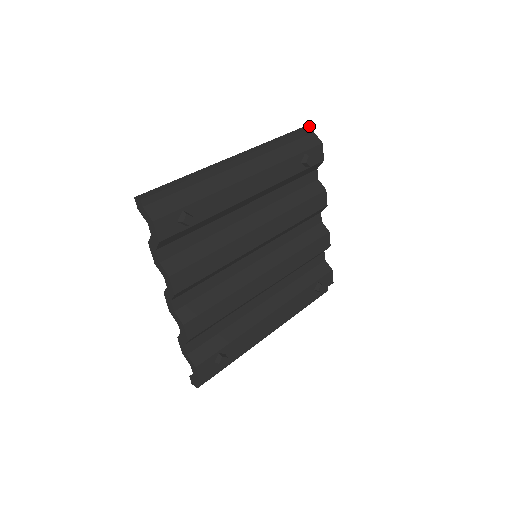
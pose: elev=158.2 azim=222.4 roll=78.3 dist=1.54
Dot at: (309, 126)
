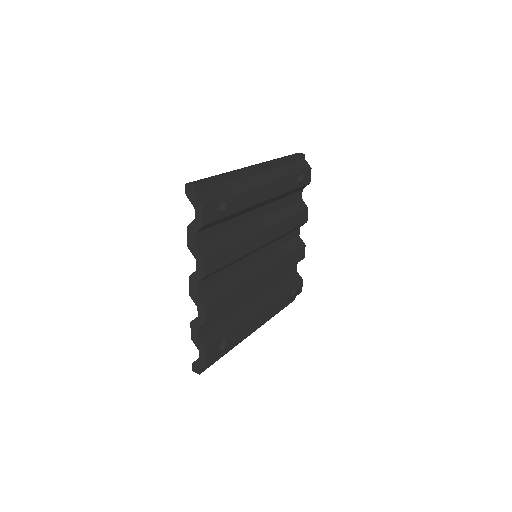
Dot at: (301, 153)
